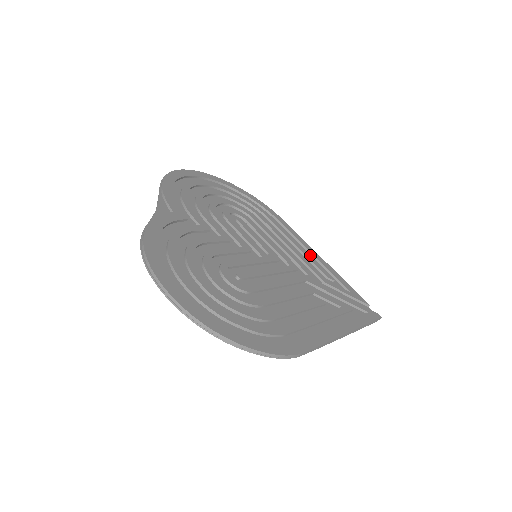
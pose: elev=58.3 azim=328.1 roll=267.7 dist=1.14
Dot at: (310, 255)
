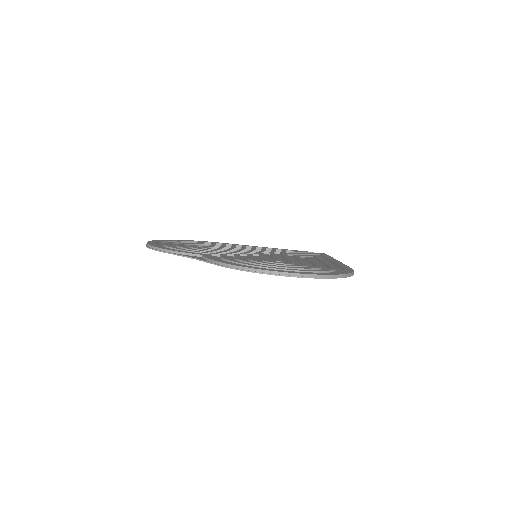
Dot at: occluded
